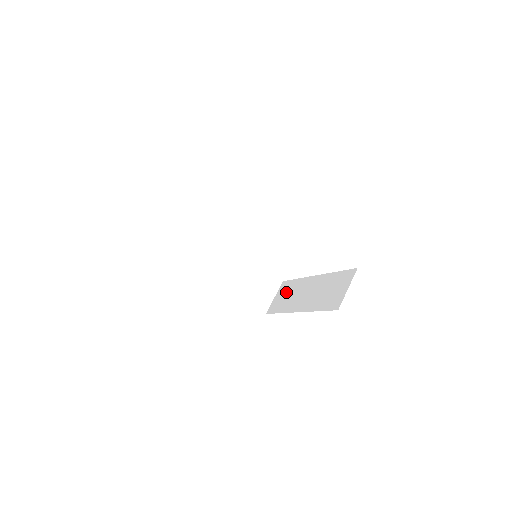
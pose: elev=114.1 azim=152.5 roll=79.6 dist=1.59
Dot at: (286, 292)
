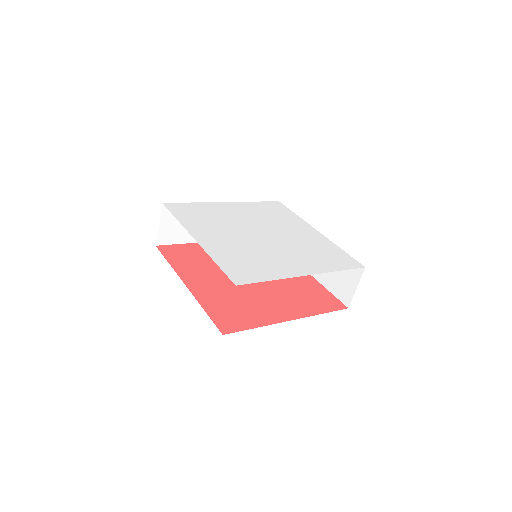
Dot at: occluded
